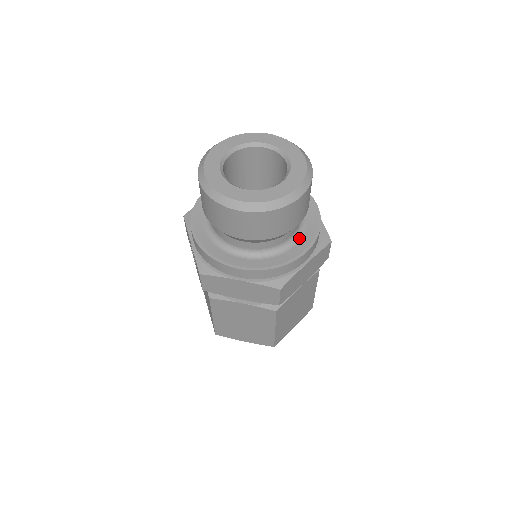
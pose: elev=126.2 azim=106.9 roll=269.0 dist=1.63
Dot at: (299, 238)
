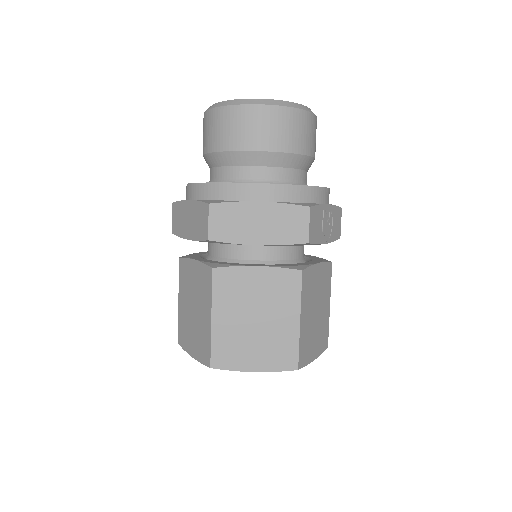
Dot at: occluded
